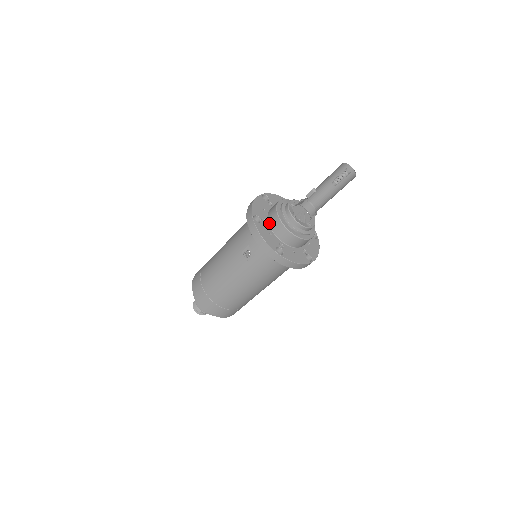
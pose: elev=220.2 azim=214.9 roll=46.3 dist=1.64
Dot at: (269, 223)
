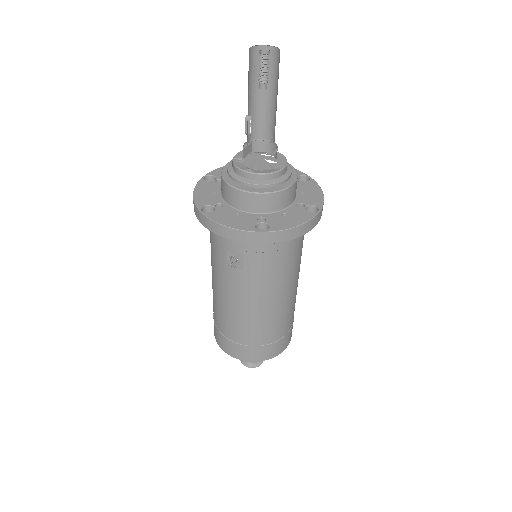
Dot at: (228, 203)
